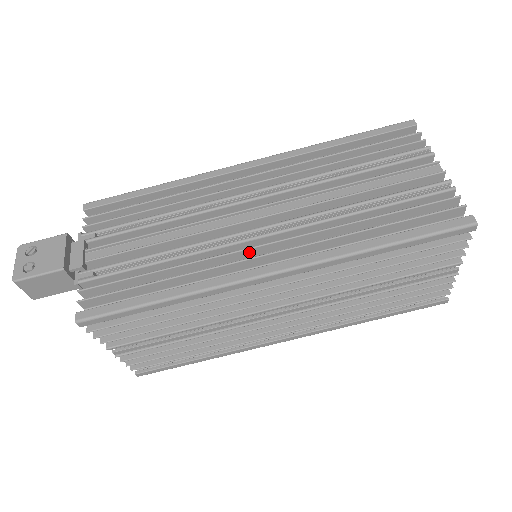
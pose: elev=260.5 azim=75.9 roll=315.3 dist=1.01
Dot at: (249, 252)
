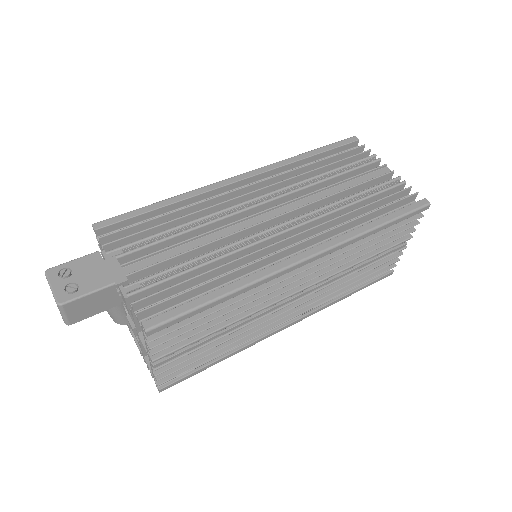
Dot at: (278, 245)
